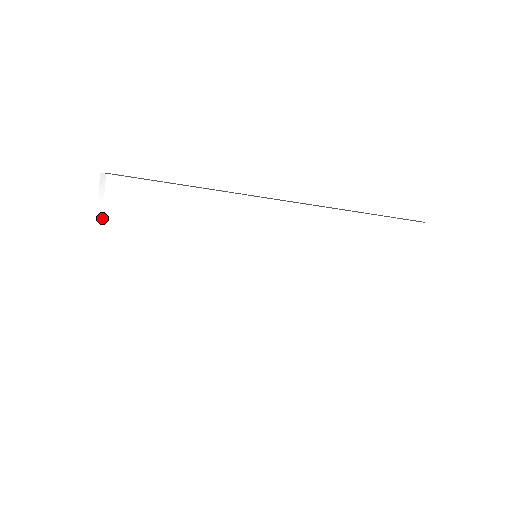
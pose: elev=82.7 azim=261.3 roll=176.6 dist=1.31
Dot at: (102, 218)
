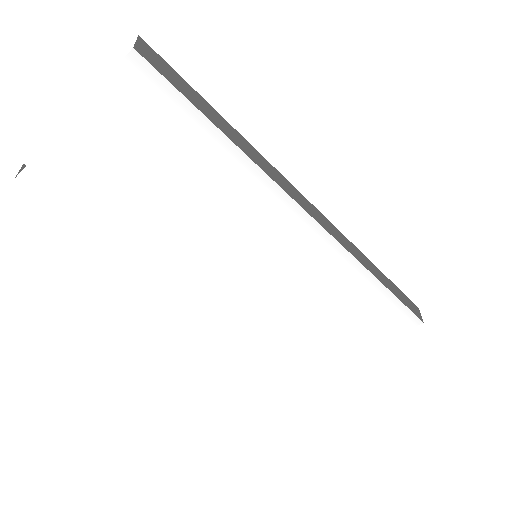
Dot at: (92, 109)
